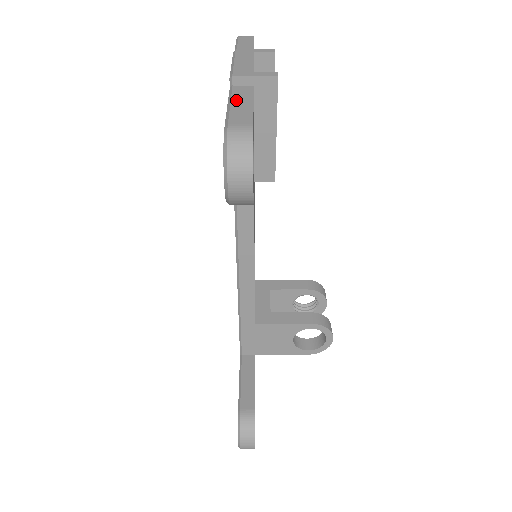
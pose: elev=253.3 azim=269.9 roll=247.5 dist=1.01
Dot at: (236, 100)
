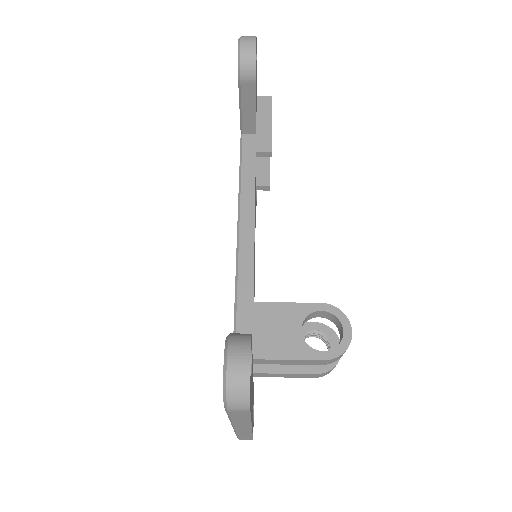
Dot at: occluded
